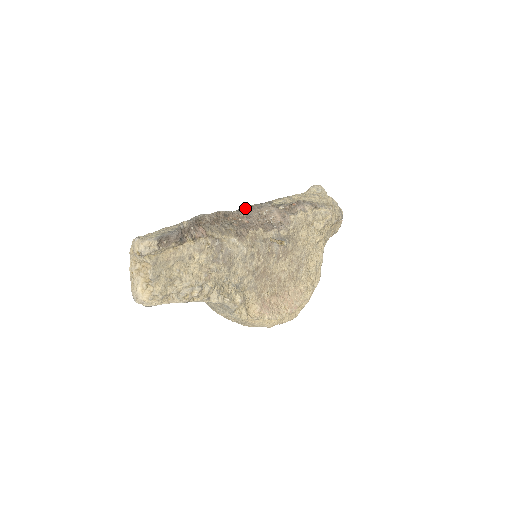
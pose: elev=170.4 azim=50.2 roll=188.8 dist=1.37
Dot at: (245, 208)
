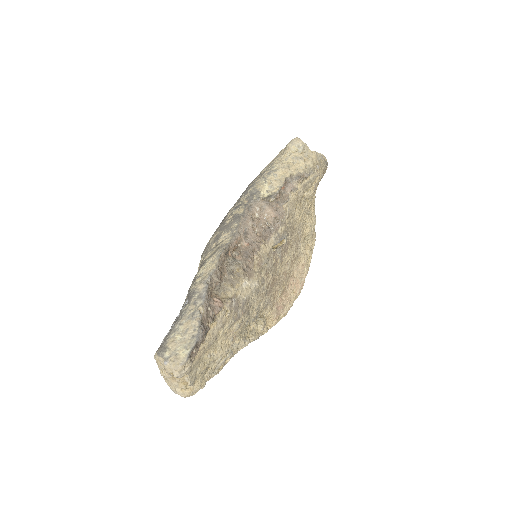
Dot at: (238, 223)
